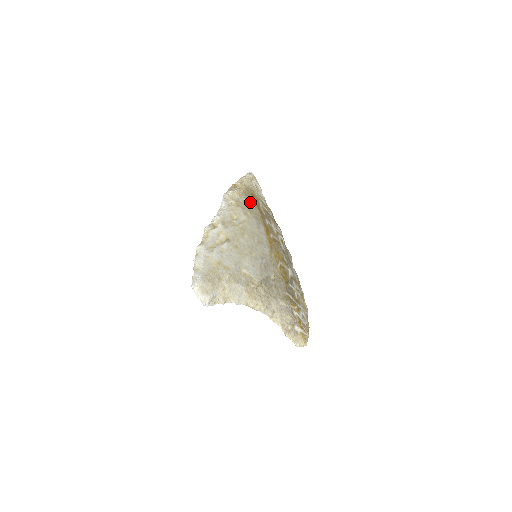
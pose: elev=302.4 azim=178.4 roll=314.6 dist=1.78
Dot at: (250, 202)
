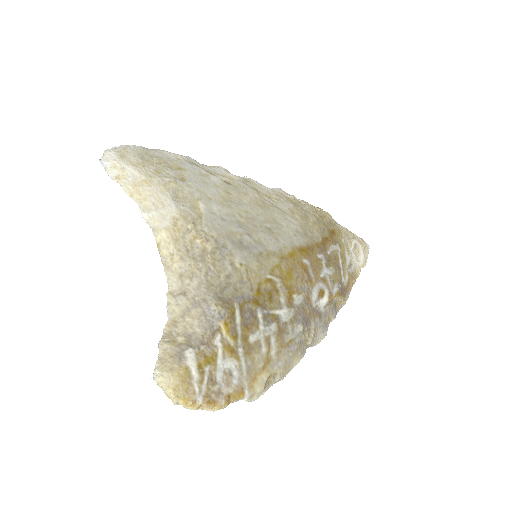
Dot at: (318, 224)
